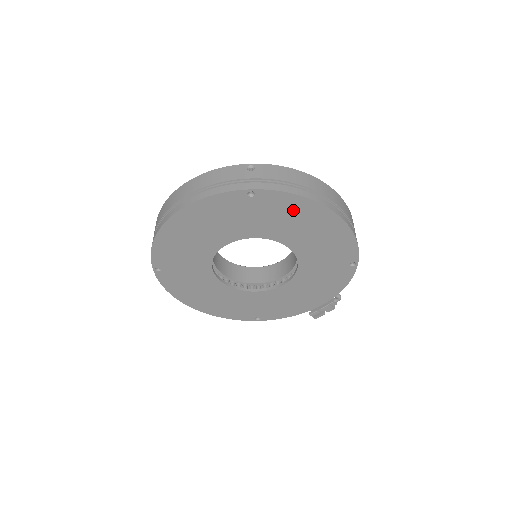
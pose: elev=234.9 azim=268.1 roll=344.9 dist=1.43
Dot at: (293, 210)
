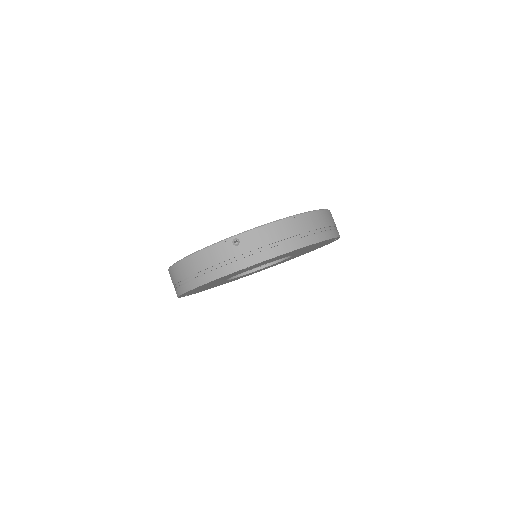
Dot at: occluded
